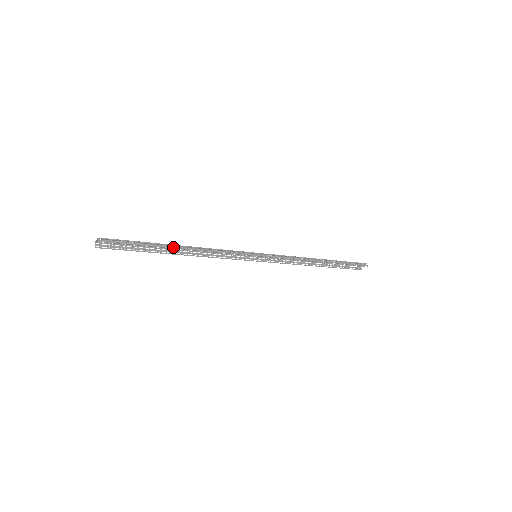
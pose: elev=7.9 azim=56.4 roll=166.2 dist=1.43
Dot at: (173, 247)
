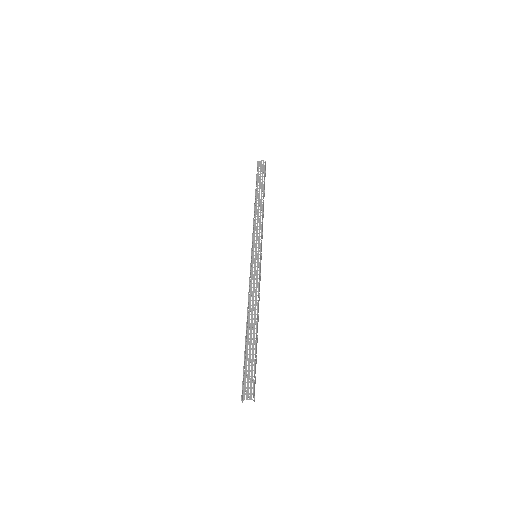
Dot at: occluded
